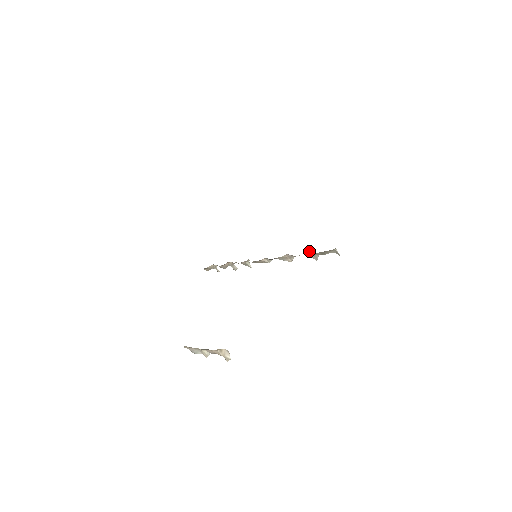
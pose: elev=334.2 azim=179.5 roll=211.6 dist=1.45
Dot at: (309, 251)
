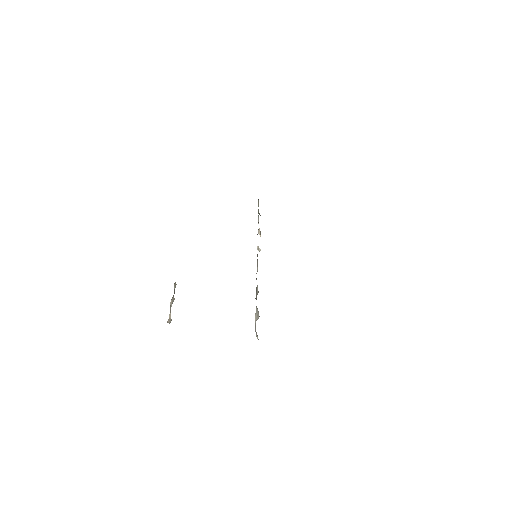
Dot at: occluded
